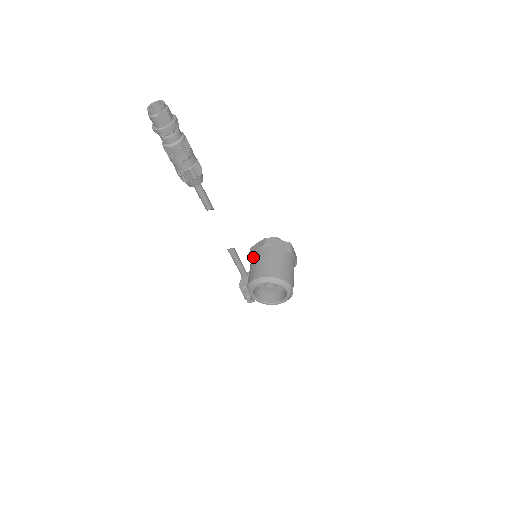
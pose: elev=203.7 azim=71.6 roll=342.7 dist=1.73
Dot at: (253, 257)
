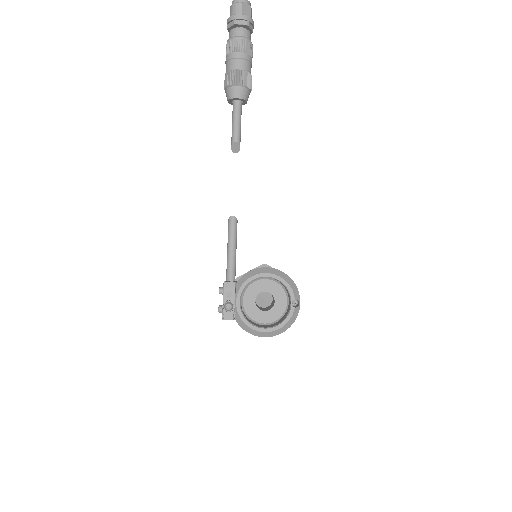
Dot at: occluded
